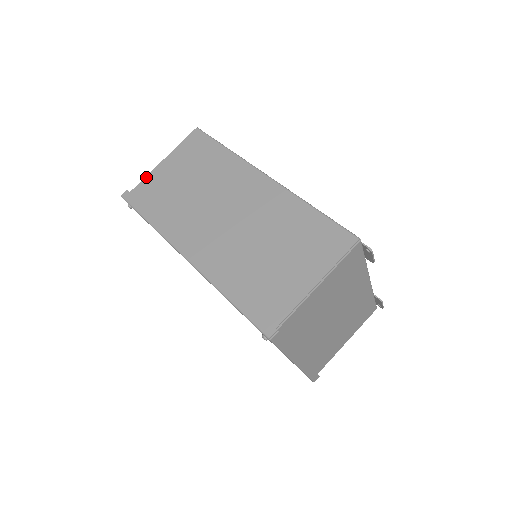
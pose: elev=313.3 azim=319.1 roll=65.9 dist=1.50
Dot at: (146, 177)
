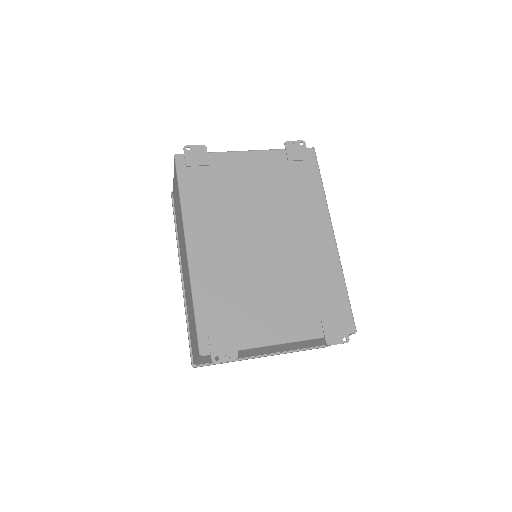
Dot at: (173, 187)
